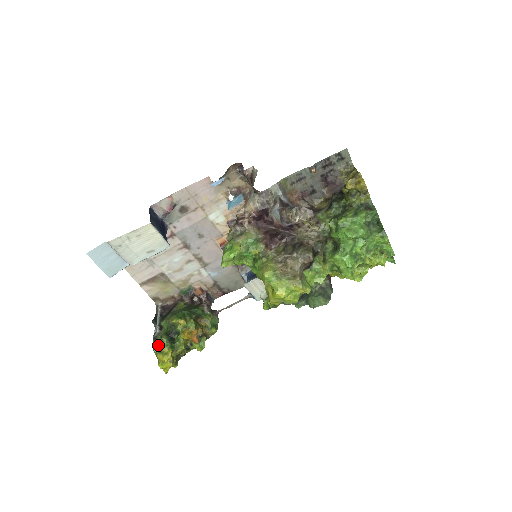
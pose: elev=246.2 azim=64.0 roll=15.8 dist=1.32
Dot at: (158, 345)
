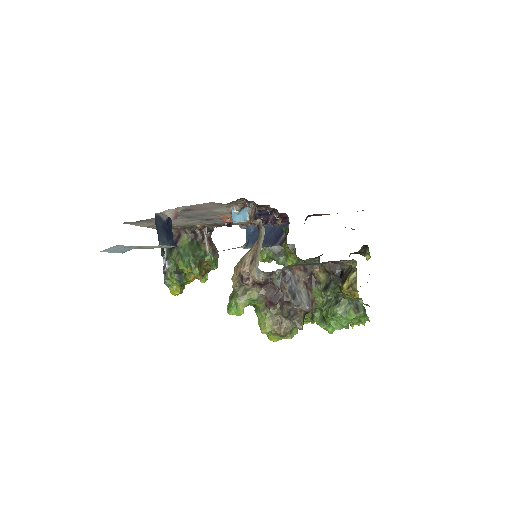
Dot at: (169, 281)
